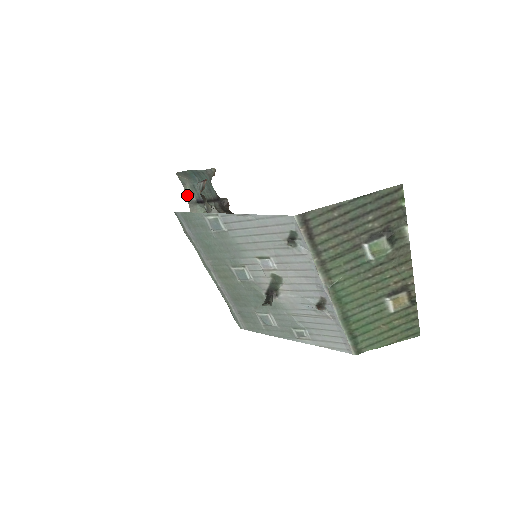
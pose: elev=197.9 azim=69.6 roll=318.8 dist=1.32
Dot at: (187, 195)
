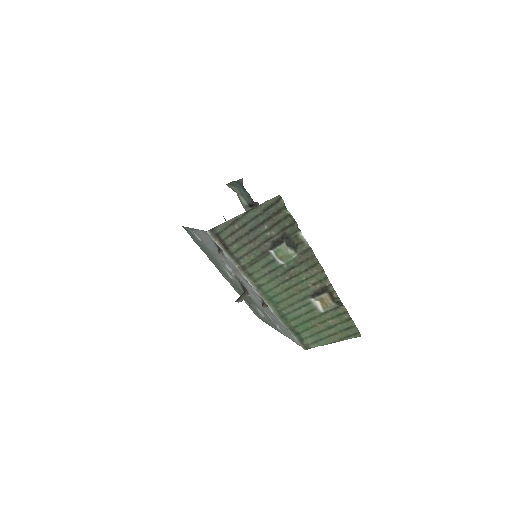
Dot at: (241, 201)
